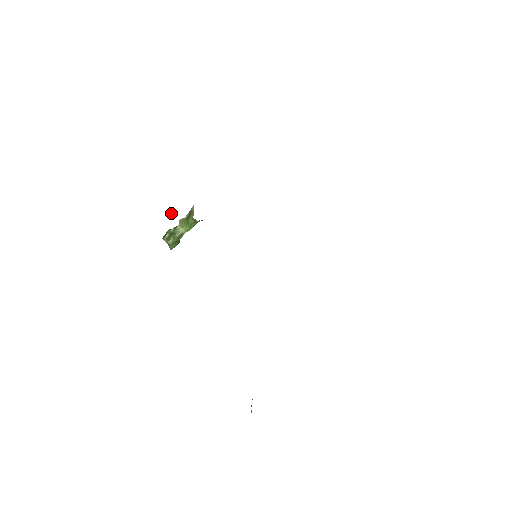
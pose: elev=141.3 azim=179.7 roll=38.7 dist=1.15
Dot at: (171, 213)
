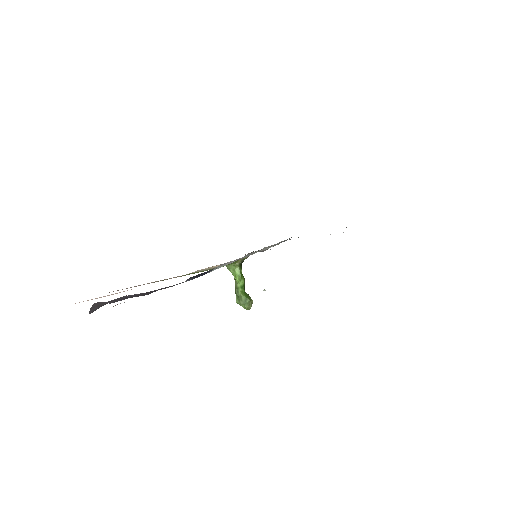
Dot at: (263, 290)
